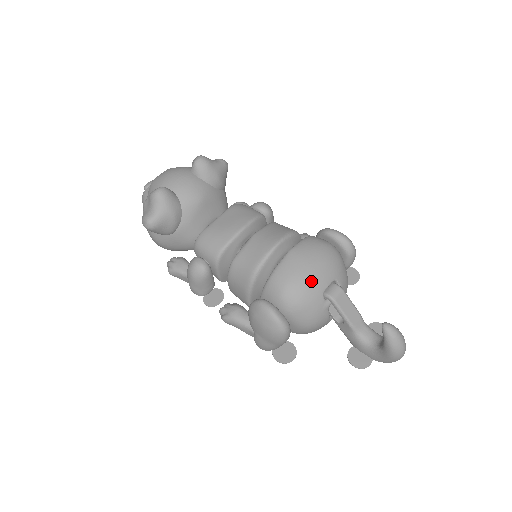
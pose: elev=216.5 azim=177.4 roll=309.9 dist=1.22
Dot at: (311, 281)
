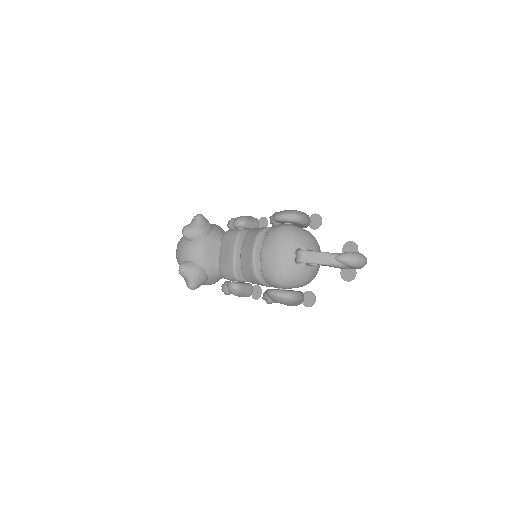
Dot at: (282, 263)
